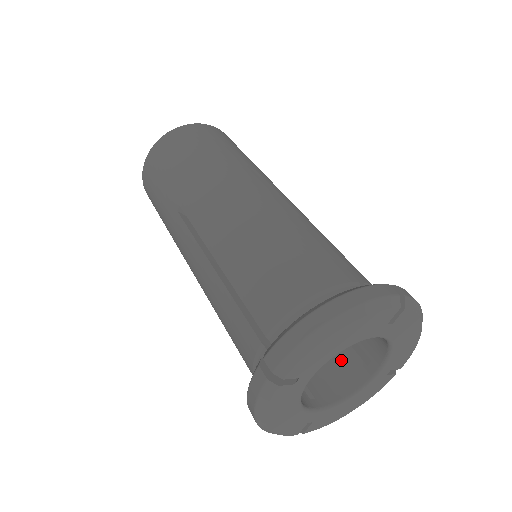
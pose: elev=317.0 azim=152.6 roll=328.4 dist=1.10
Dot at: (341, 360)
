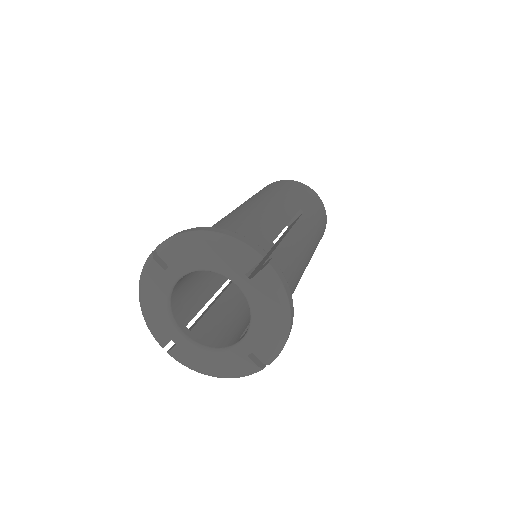
Dot at: (234, 332)
